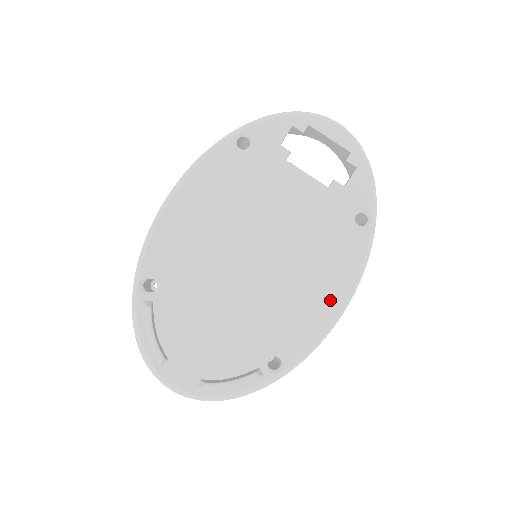
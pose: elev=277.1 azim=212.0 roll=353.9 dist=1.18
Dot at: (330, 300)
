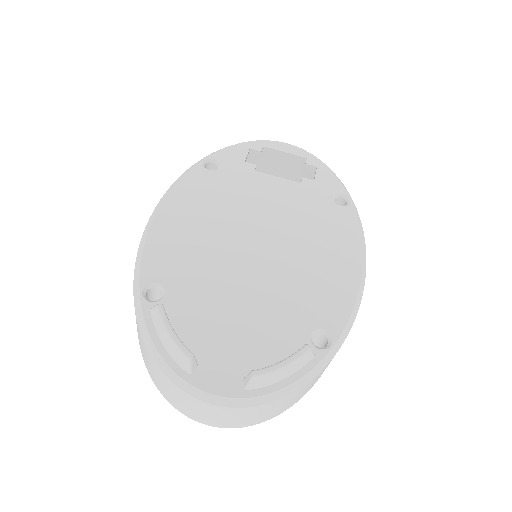
Dot at: (347, 267)
